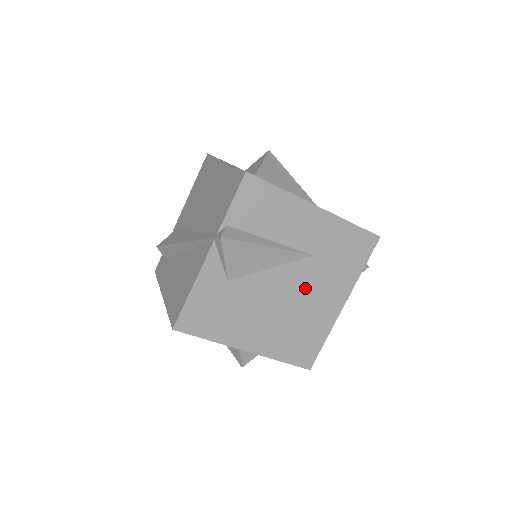
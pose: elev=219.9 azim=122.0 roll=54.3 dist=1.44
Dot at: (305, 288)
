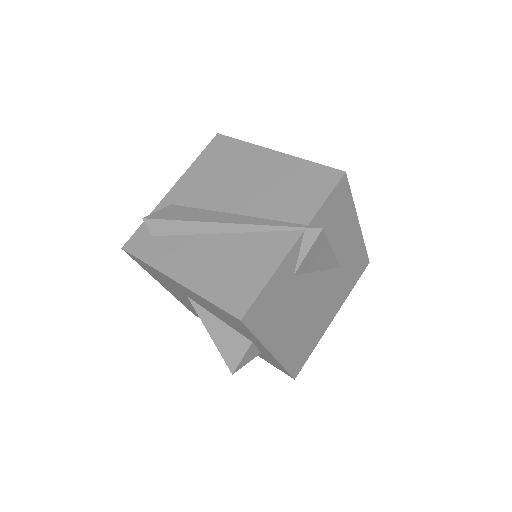
Dot at: (325, 296)
